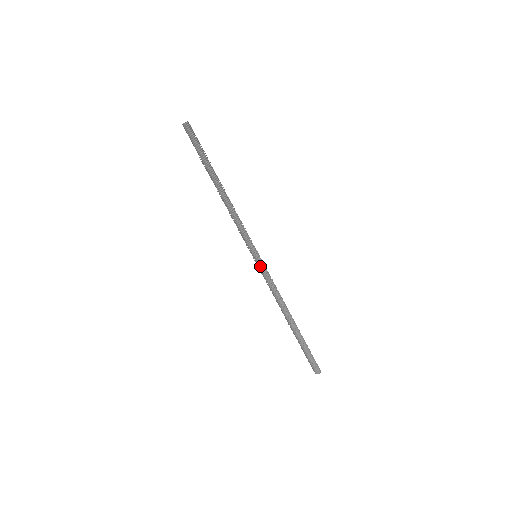
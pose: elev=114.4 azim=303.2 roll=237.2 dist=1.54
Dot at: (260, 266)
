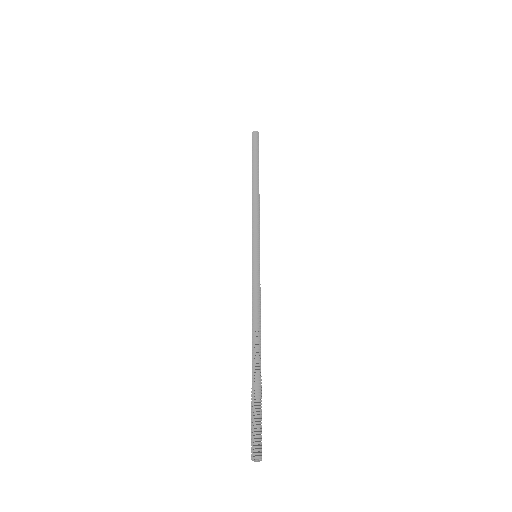
Dot at: (254, 265)
